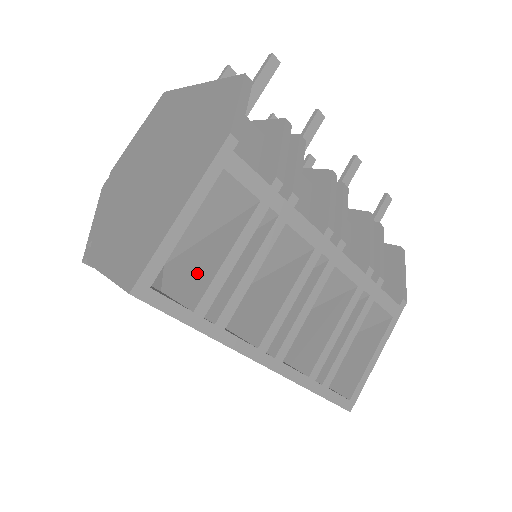
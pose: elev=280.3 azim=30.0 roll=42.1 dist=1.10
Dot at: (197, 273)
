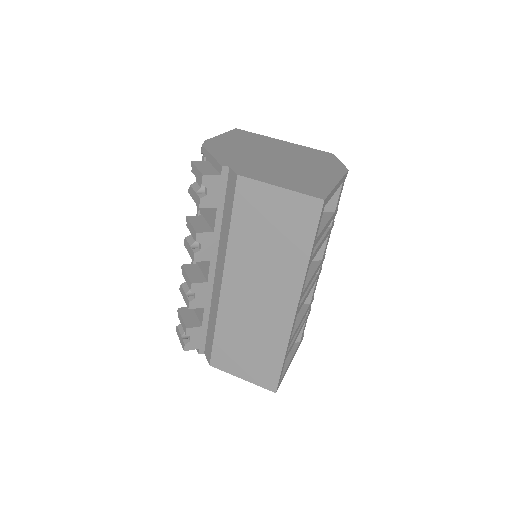
Dot at: occluded
